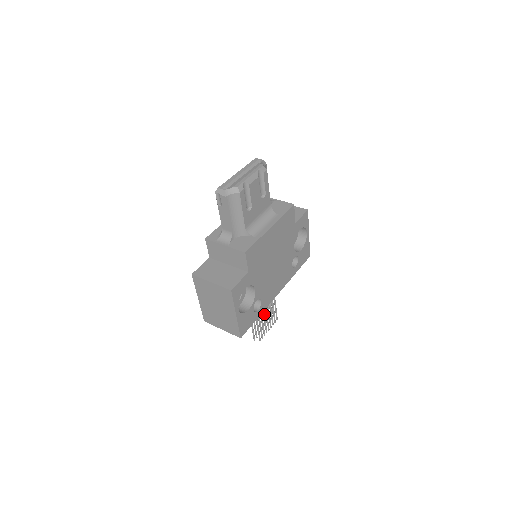
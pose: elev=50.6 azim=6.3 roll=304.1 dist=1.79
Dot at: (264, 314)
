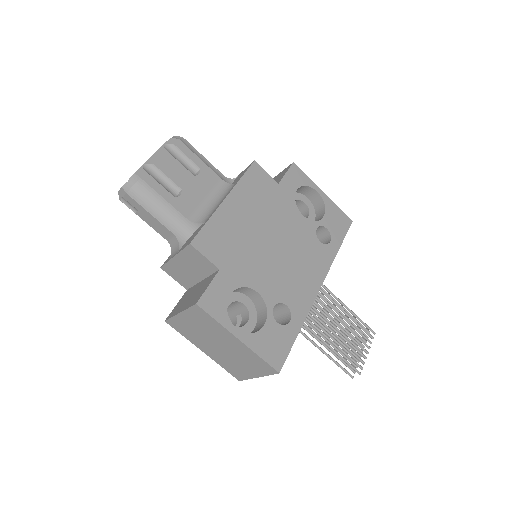
Dot at: (336, 332)
